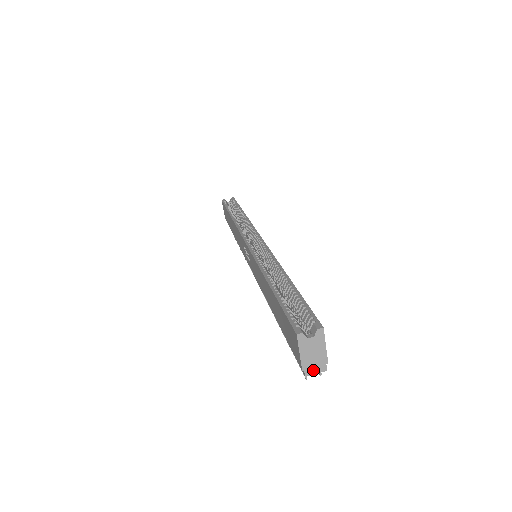
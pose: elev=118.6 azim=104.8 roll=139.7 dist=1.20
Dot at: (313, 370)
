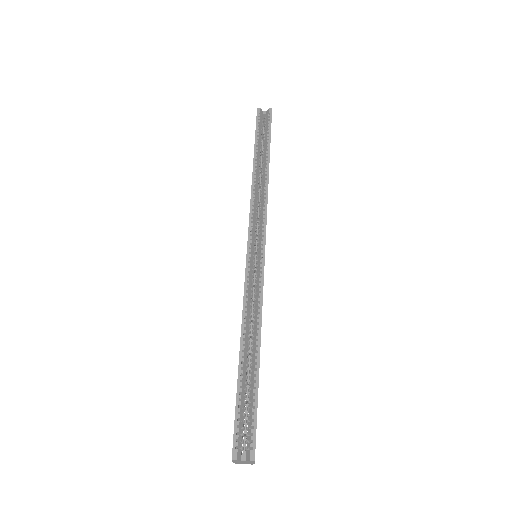
Dot at: (242, 463)
